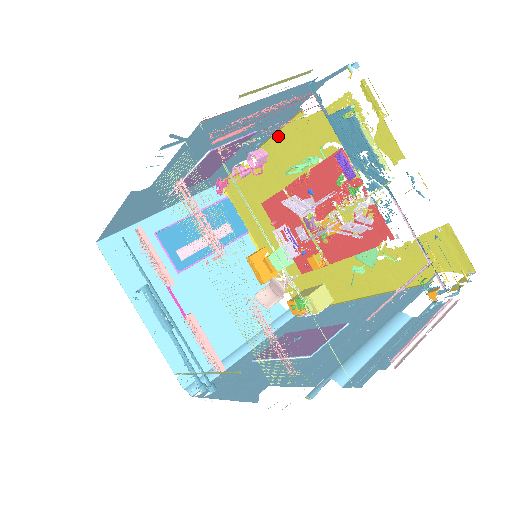
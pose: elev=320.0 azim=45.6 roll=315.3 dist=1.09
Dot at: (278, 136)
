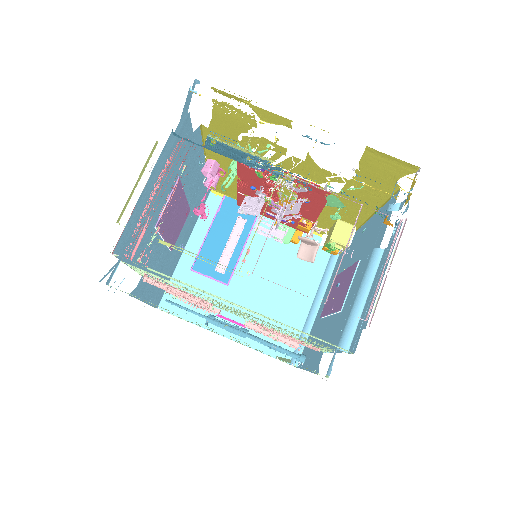
Dot at: occluded
